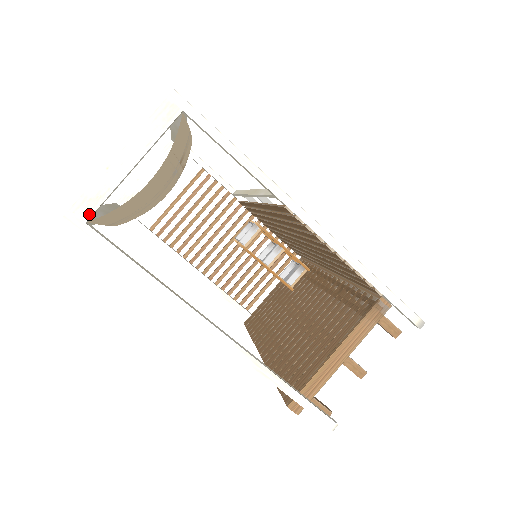
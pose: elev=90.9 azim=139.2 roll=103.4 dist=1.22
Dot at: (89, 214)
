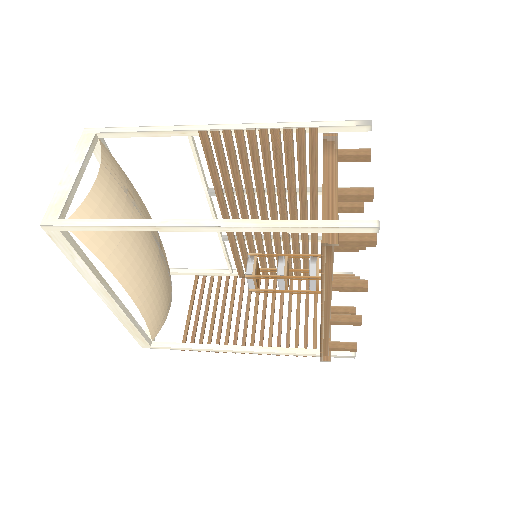
Dot at: (59, 213)
